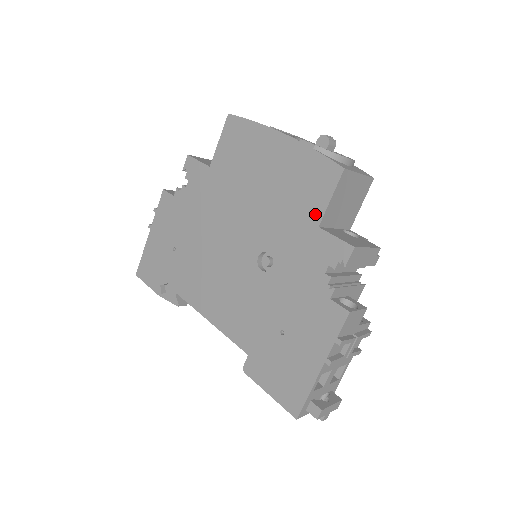
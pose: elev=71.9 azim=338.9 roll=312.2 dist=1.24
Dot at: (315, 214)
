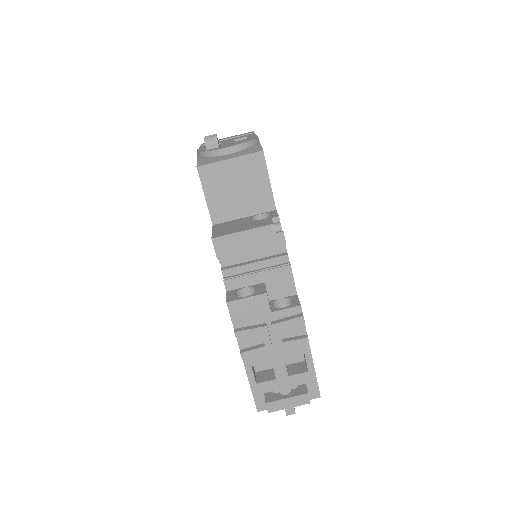
Dot at: occluded
